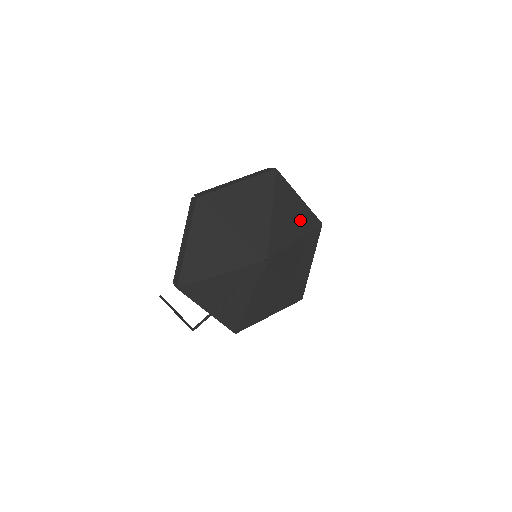
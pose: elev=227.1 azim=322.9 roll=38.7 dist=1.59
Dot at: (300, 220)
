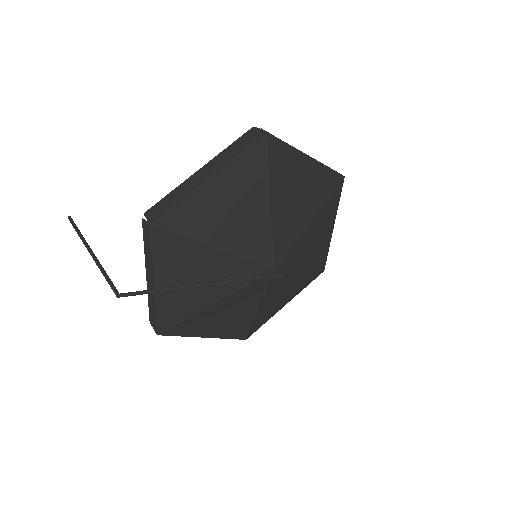
Dot at: (318, 250)
